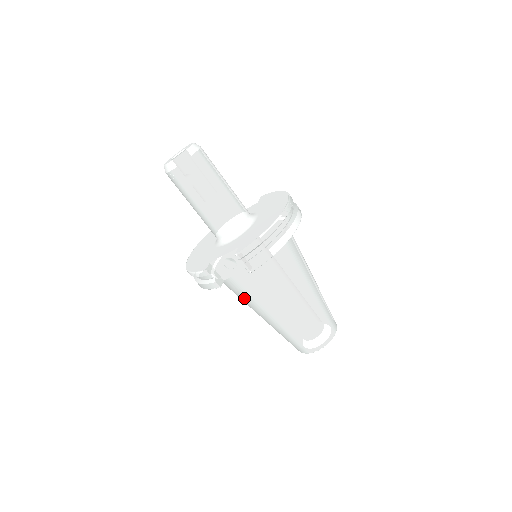
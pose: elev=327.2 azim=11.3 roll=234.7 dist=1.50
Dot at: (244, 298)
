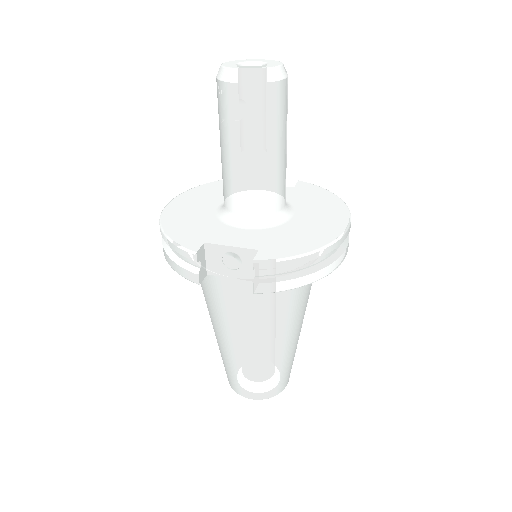
Dot at: (213, 303)
